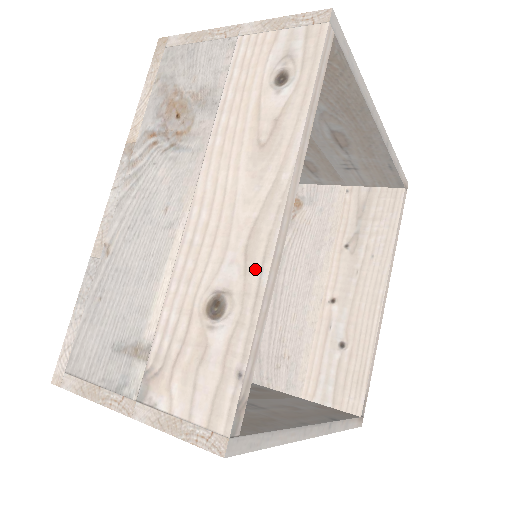
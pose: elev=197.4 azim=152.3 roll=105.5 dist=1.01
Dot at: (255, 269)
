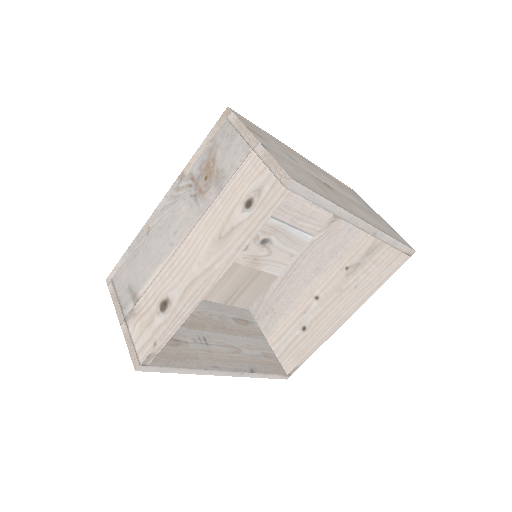
Dot at: (183, 302)
